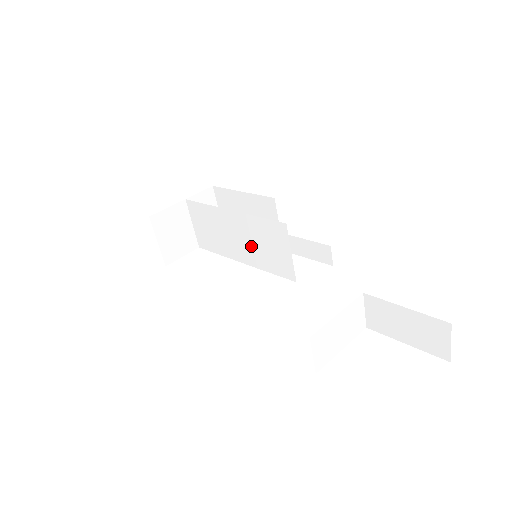
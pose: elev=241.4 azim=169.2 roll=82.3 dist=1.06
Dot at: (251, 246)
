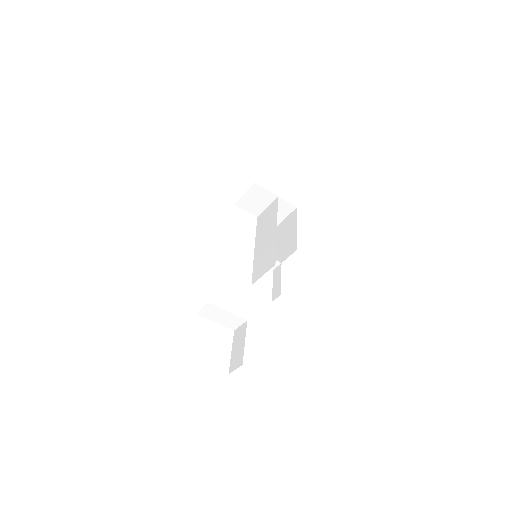
Dot at: (263, 250)
